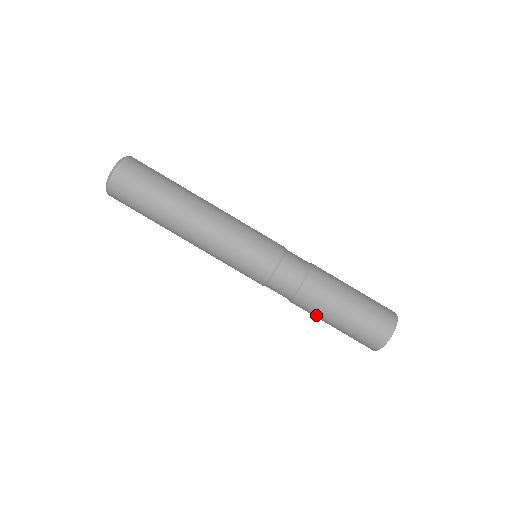
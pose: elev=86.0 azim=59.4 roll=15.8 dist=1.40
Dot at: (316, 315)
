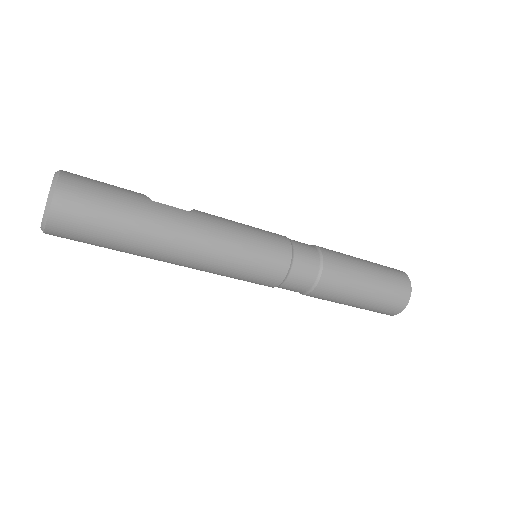
Dot at: occluded
